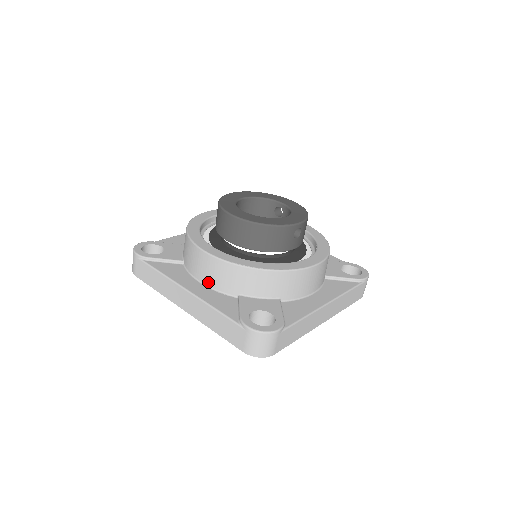
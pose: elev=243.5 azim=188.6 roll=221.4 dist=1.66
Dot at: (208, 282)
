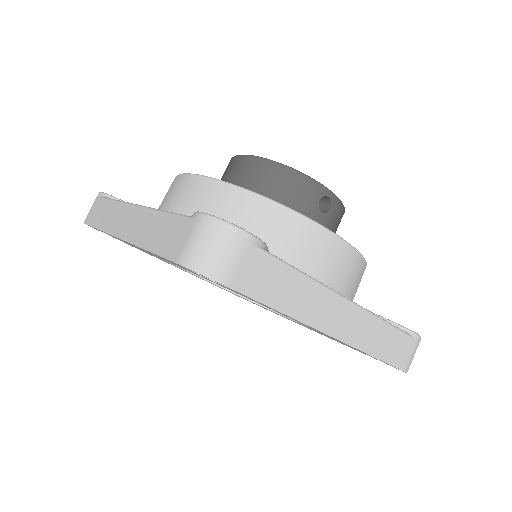
Dot at: occluded
